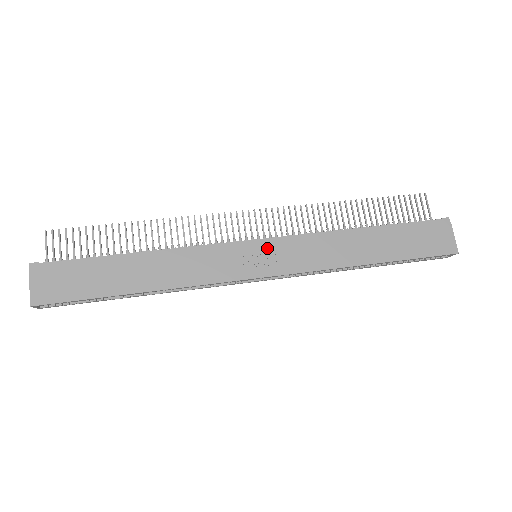
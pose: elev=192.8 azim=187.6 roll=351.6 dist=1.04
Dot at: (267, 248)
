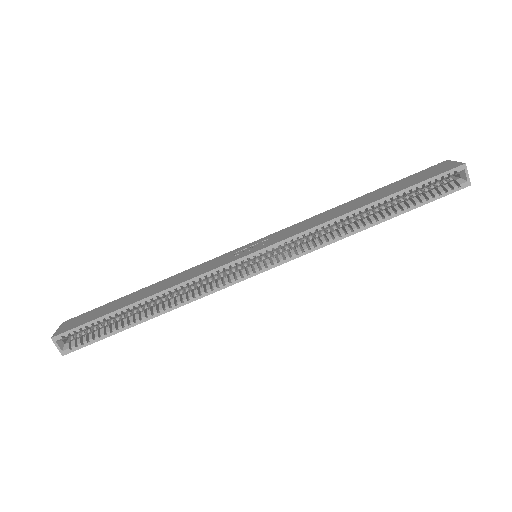
Dot at: (260, 240)
